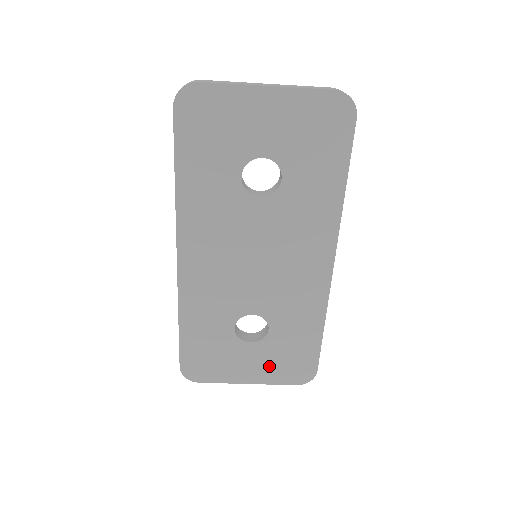
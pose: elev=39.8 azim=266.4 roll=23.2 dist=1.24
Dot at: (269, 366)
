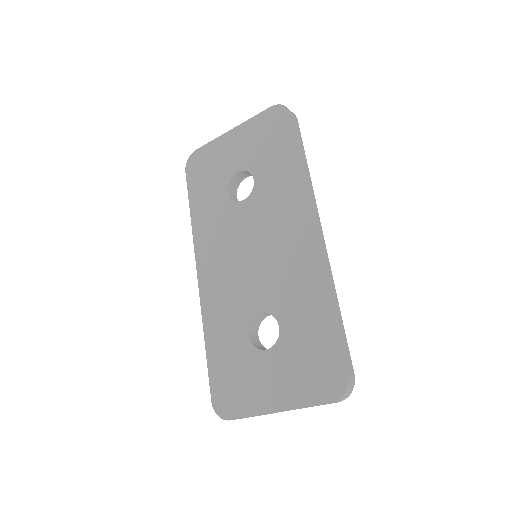
Dot at: (292, 379)
